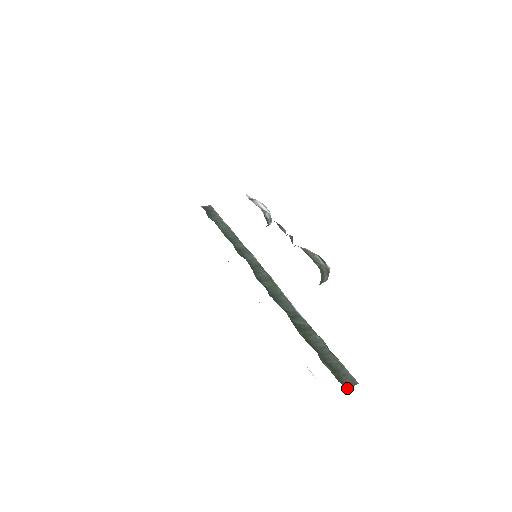
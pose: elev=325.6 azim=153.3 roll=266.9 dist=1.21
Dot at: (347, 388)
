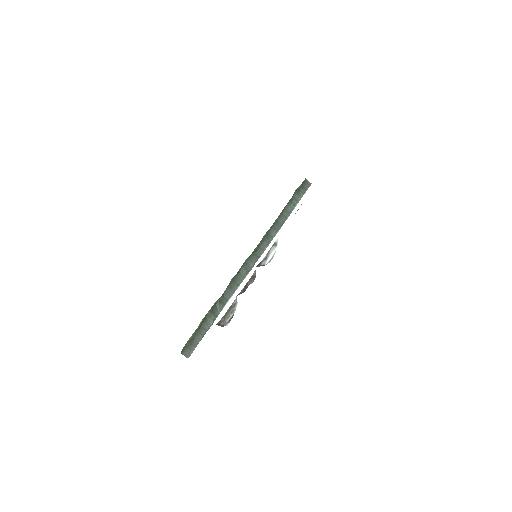
Dot at: (182, 354)
